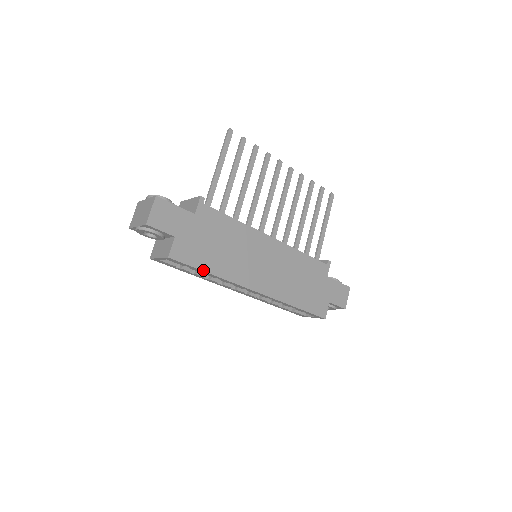
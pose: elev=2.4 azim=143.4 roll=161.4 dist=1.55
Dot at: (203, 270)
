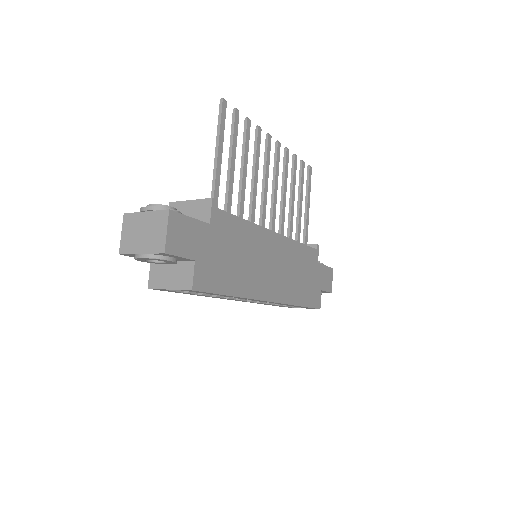
Dot at: (225, 294)
